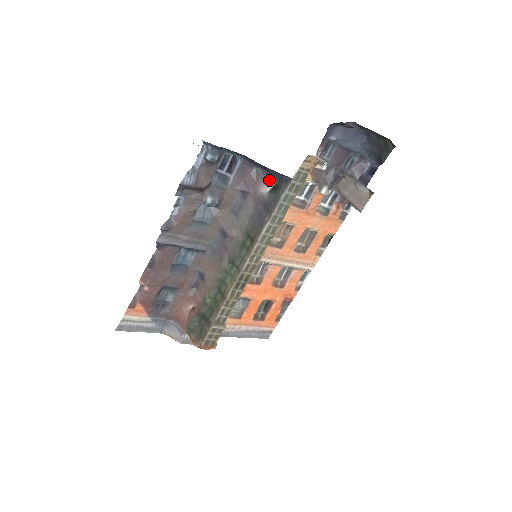
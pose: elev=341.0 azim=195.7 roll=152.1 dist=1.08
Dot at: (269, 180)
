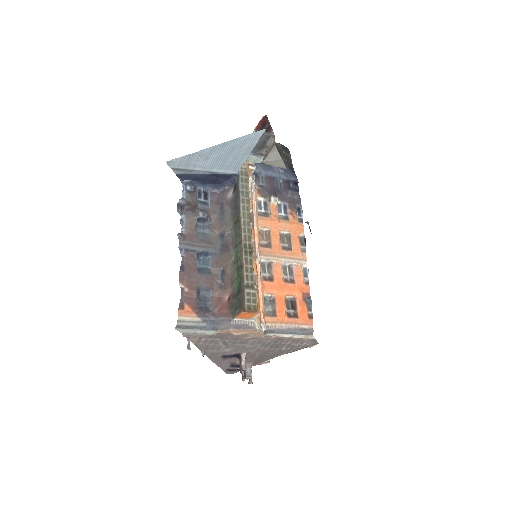
Dot at: (230, 190)
